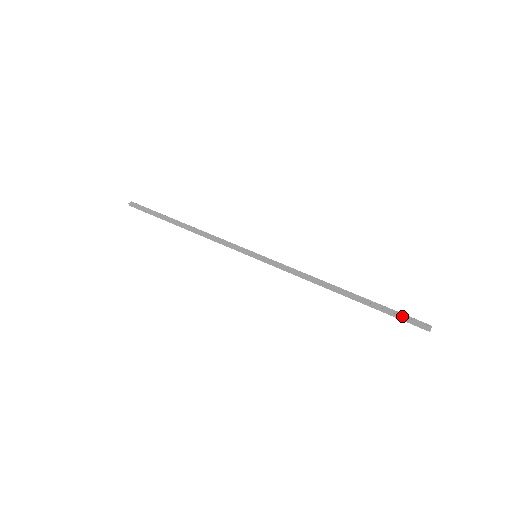
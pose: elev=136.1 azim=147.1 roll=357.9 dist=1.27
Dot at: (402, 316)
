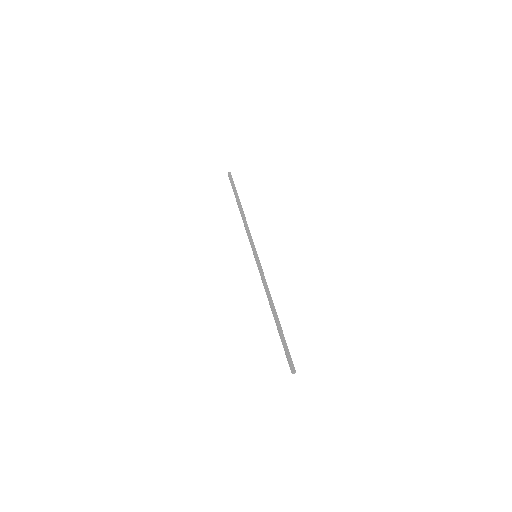
Dot at: (287, 353)
